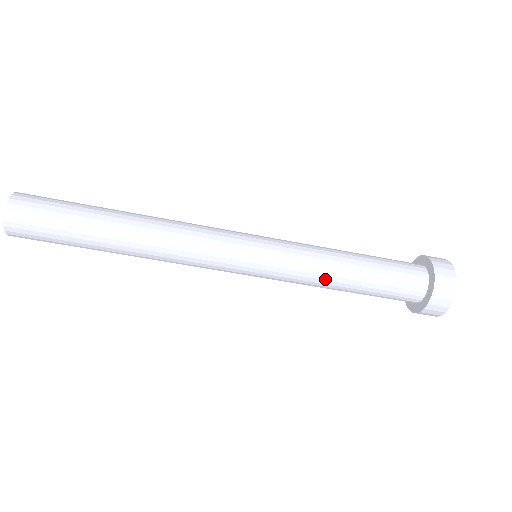
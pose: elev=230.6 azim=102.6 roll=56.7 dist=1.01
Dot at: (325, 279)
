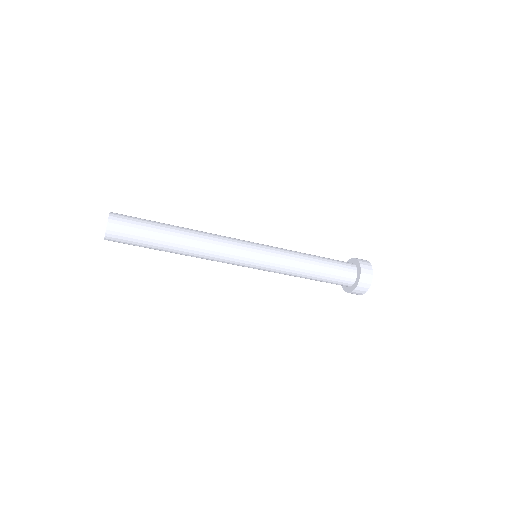
Dot at: (298, 270)
